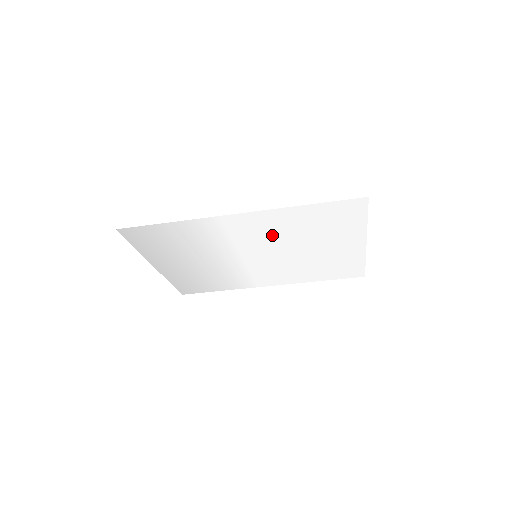
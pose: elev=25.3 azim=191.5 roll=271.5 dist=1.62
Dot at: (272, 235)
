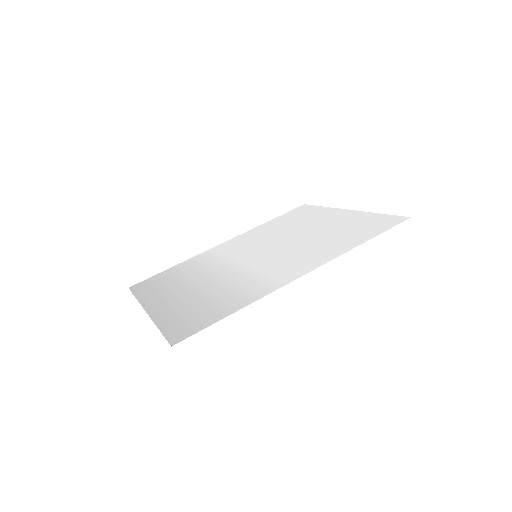
Dot at: (298, 252)
